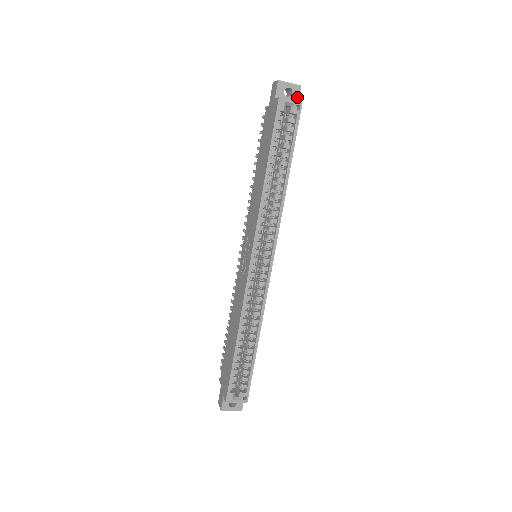
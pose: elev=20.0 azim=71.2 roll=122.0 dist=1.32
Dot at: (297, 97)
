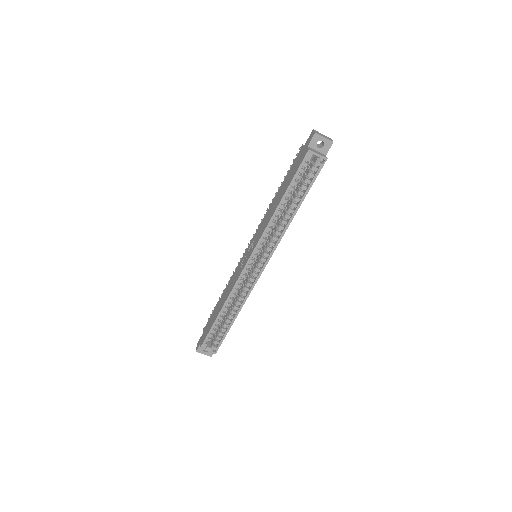
Dot at: (327, 150)
